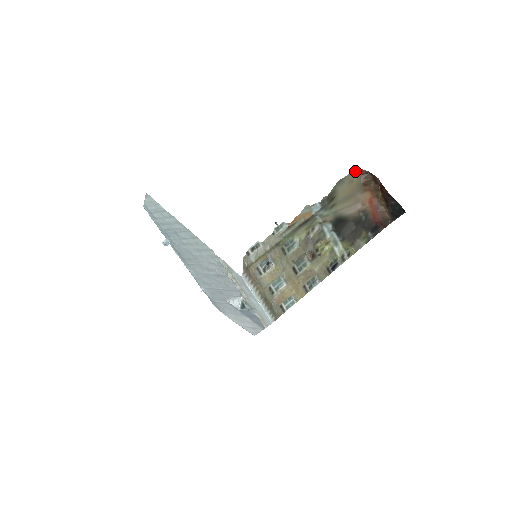
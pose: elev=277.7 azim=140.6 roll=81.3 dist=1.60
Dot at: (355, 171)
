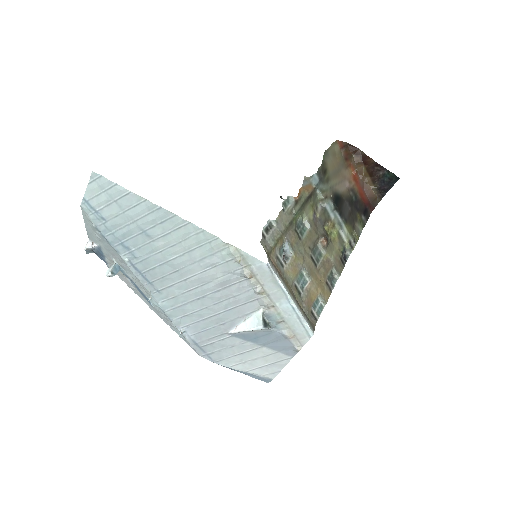
Dot at: (334, 143)
